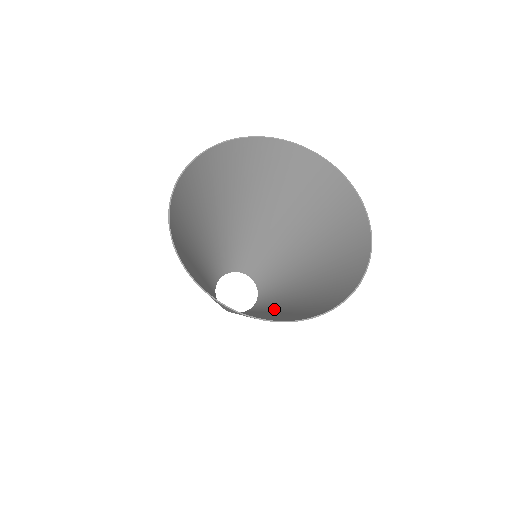
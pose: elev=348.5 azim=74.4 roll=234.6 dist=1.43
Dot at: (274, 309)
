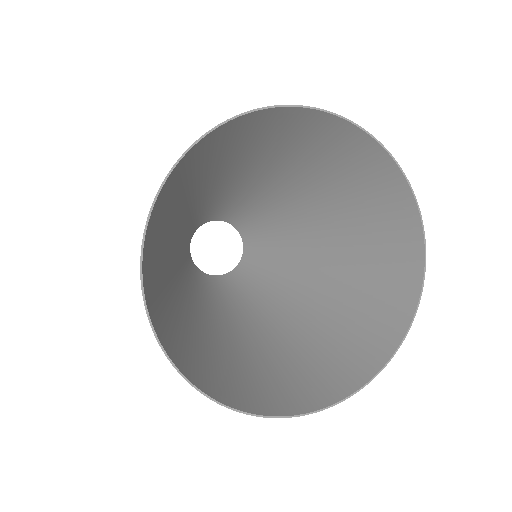
Dot at: (265, 308)
